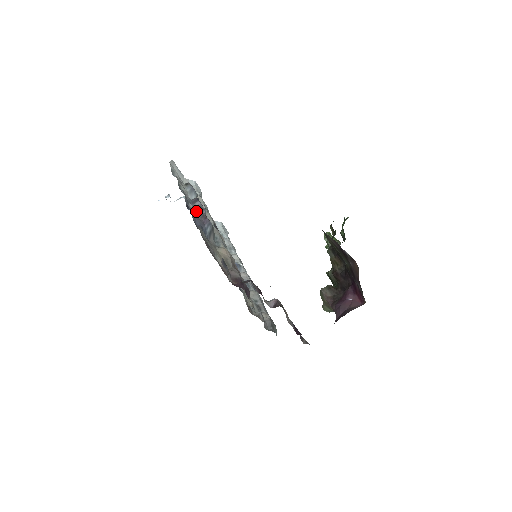
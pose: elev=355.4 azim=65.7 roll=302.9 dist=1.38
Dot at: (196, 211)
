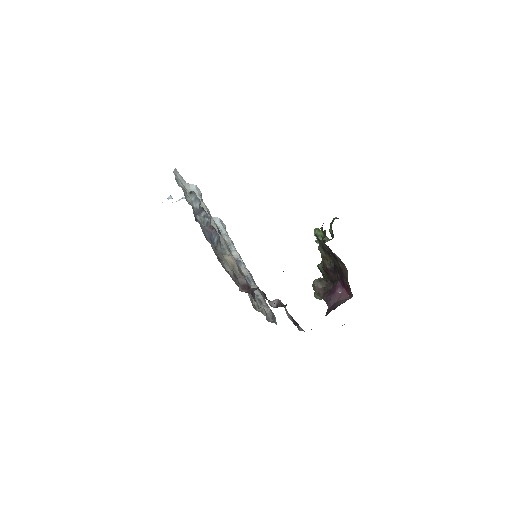
Dot at: (203, 221)
